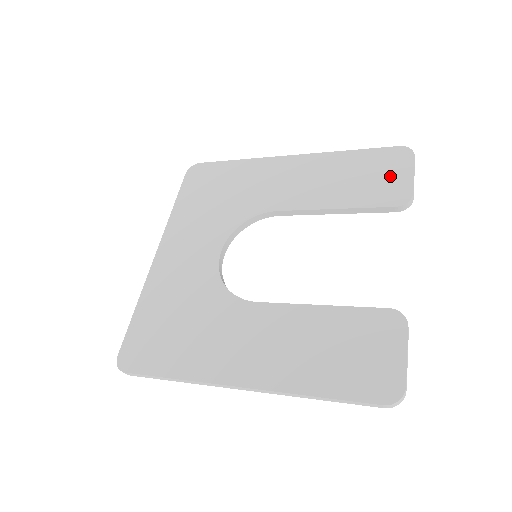
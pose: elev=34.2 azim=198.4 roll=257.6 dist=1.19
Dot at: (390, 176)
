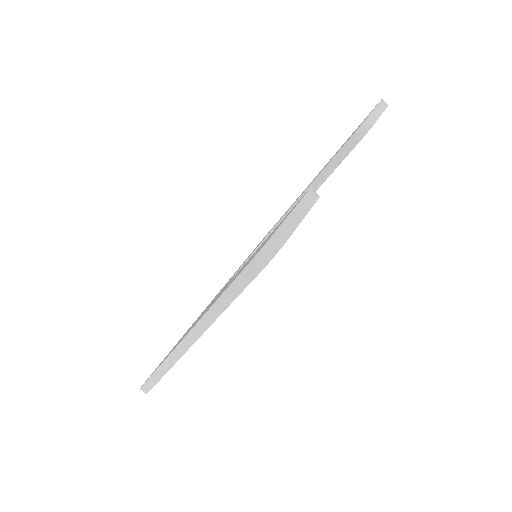
Dot at: occluded
